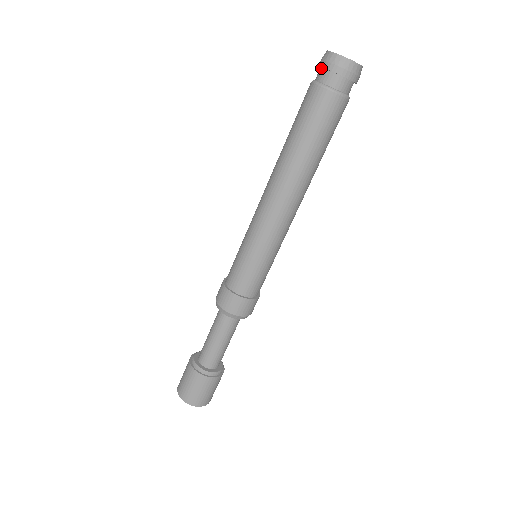
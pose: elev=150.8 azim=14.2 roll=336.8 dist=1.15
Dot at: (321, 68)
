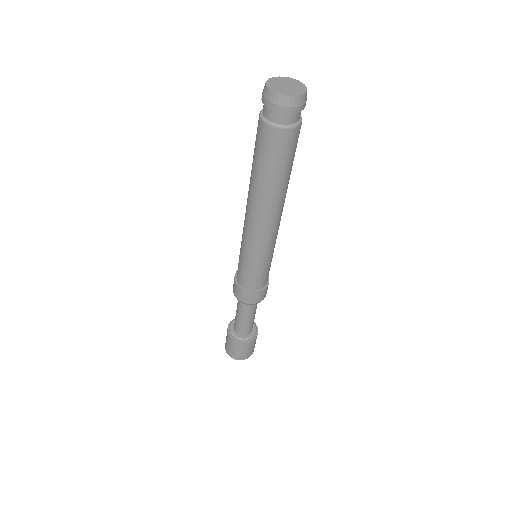
Dot at: (266, 105)
